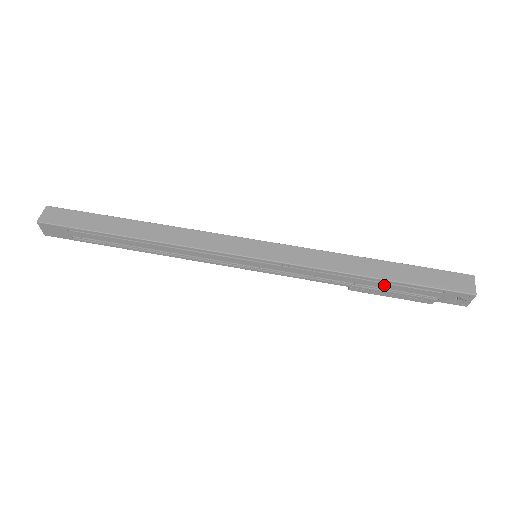
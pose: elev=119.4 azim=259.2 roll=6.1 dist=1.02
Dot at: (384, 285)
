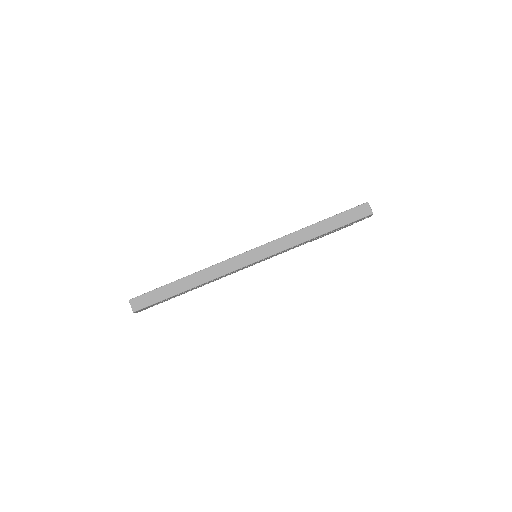
Dot at: (327, 233)
